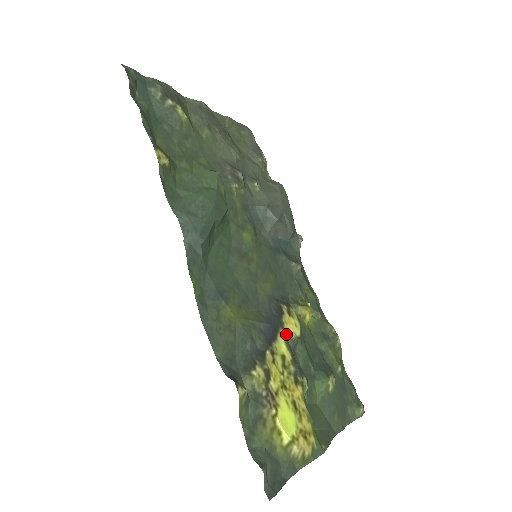
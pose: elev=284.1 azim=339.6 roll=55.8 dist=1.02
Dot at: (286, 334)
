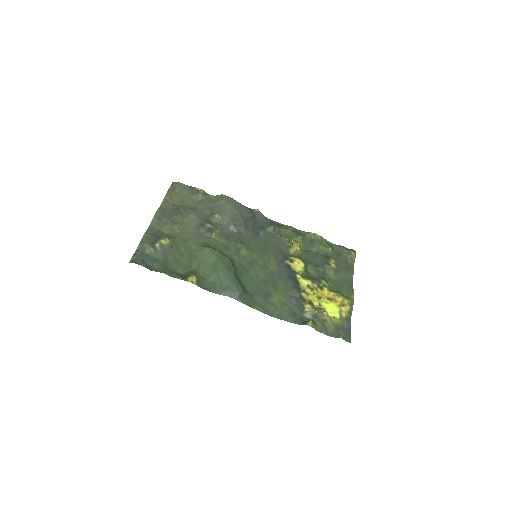
Dot at: (300, 274)
